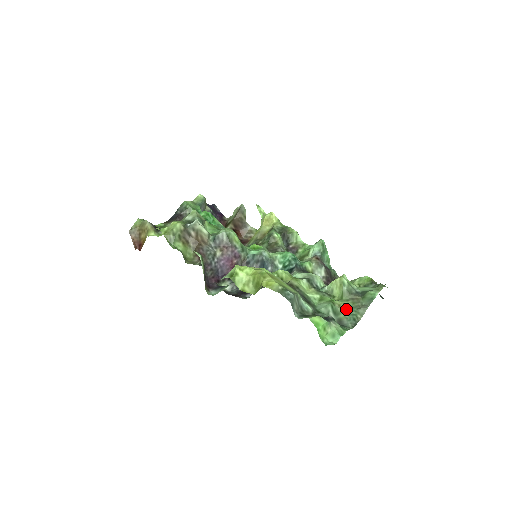
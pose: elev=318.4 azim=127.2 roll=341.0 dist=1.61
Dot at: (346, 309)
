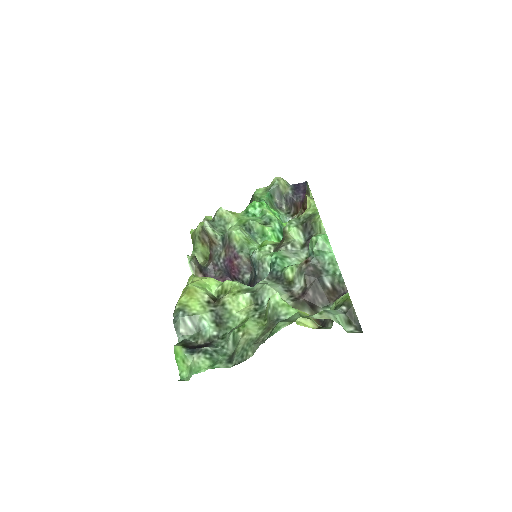
Dot at: (245, 341)
